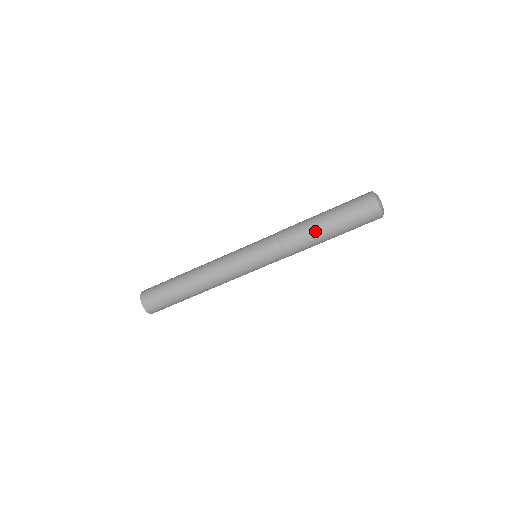
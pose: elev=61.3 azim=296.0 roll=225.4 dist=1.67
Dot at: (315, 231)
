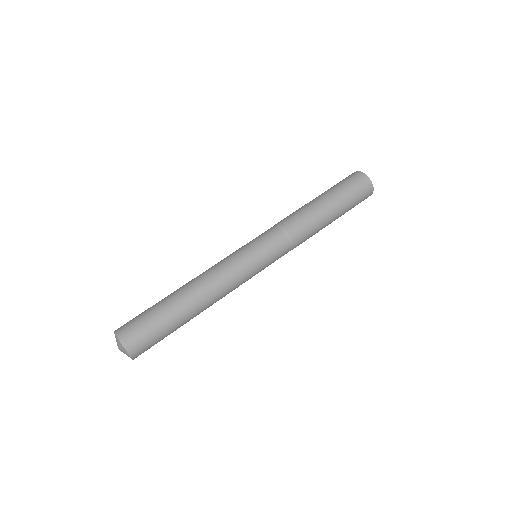
Dot at: (315, 209)
